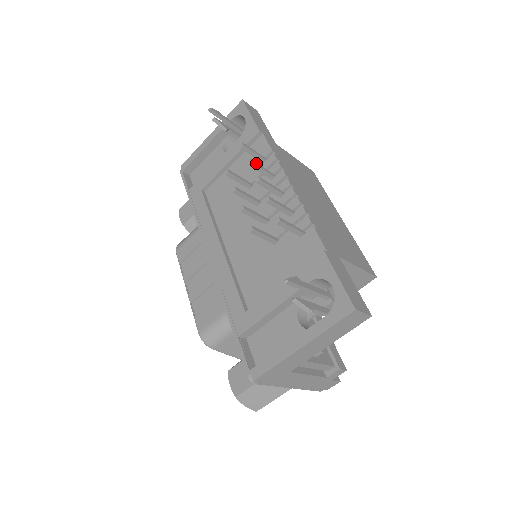
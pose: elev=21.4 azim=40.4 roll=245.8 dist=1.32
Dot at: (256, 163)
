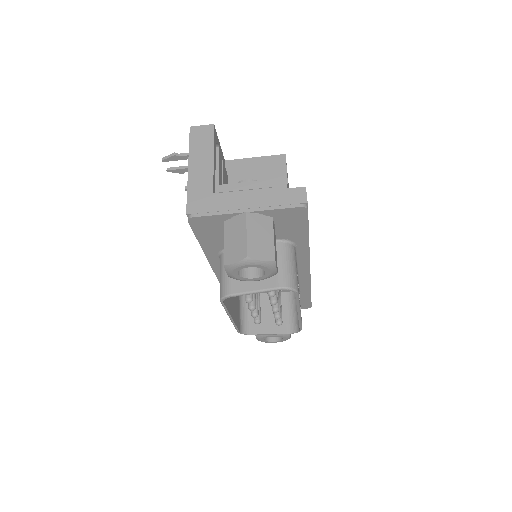
Dot at: occluded
